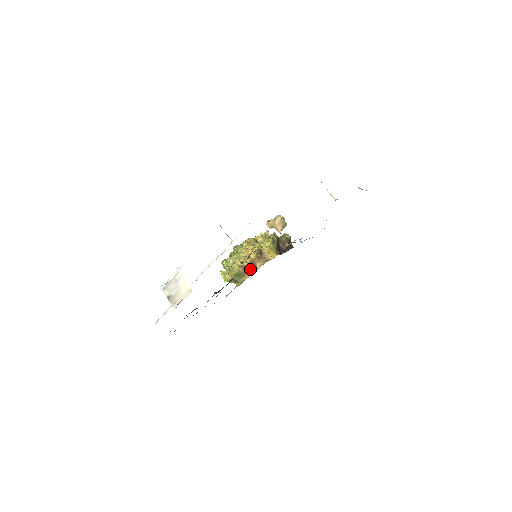
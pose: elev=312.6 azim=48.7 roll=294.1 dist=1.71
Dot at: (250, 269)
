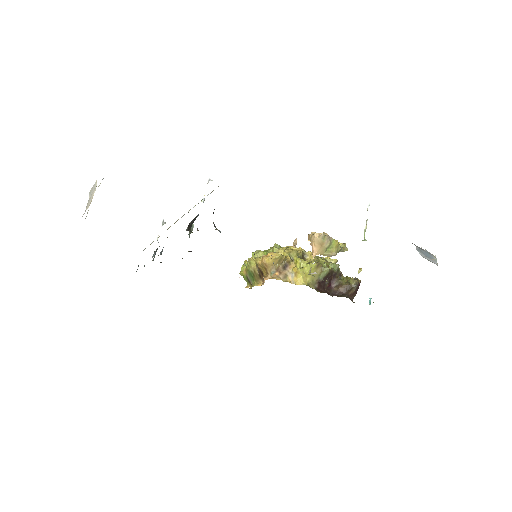
Dot at: (263, 276)
